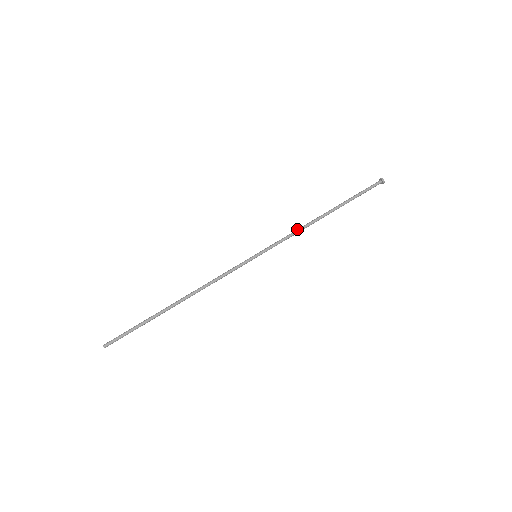
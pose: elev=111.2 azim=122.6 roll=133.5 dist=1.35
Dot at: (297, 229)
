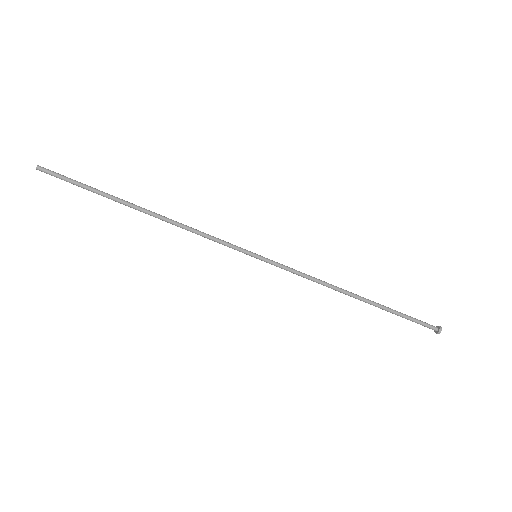
Dot at: (317, 282)
